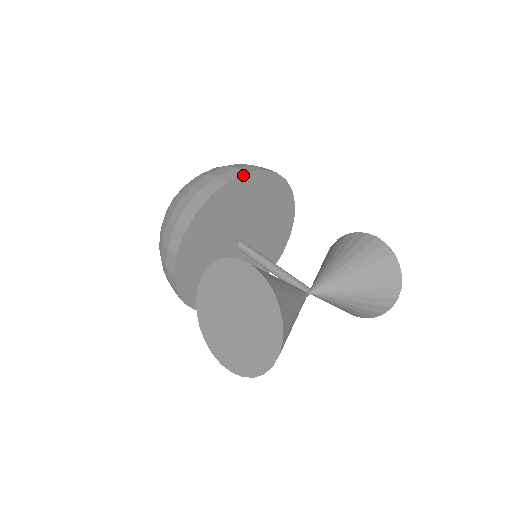
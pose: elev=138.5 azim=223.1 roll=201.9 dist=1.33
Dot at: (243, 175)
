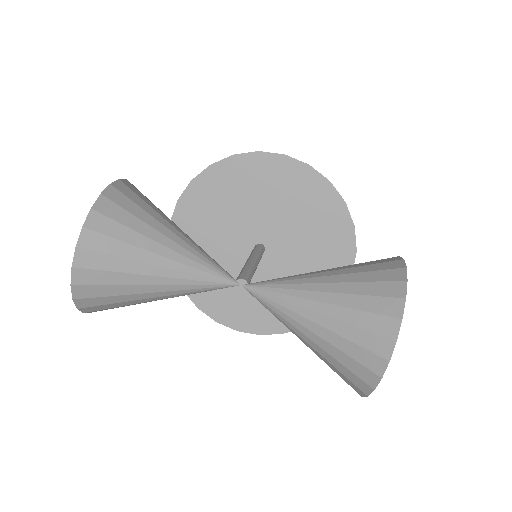
Dot at: (254, 153)
